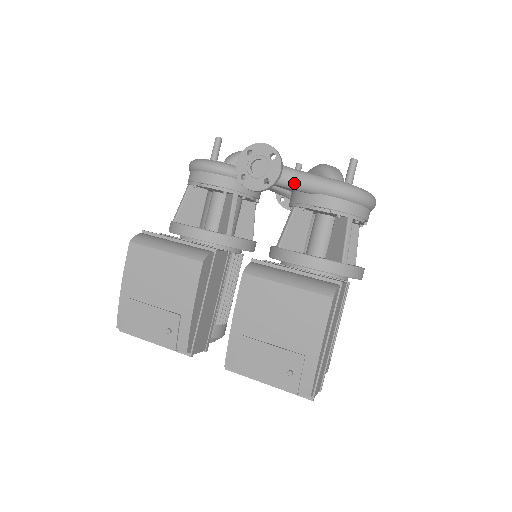
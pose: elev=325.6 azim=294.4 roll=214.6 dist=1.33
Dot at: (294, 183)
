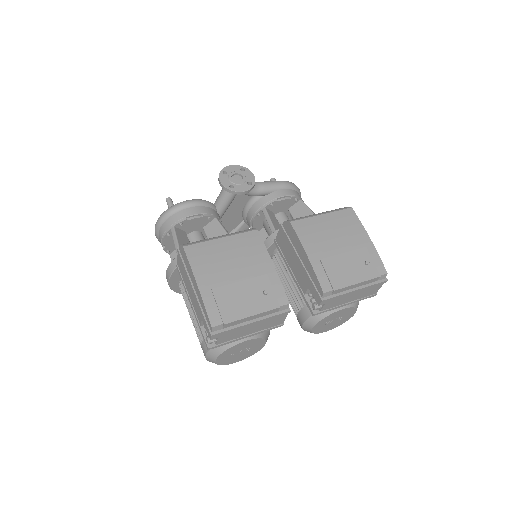
Dot at: (260, 188)
